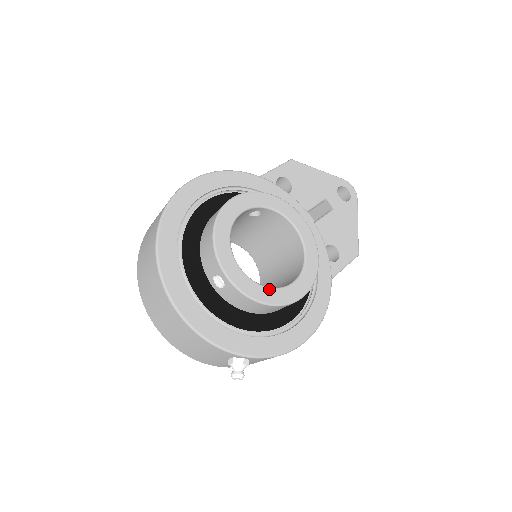
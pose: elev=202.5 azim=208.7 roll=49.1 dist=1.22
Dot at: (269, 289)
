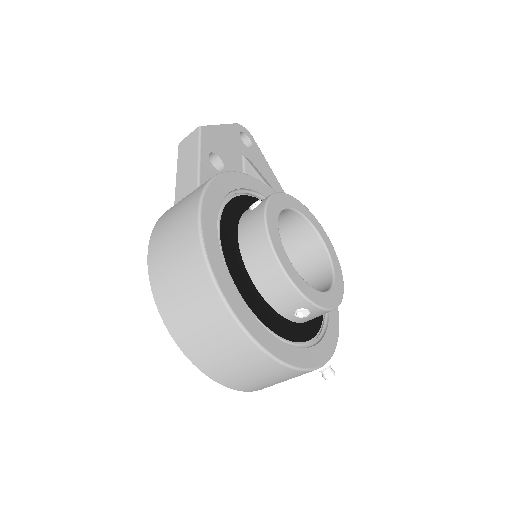
Dot at: (333, 289)
